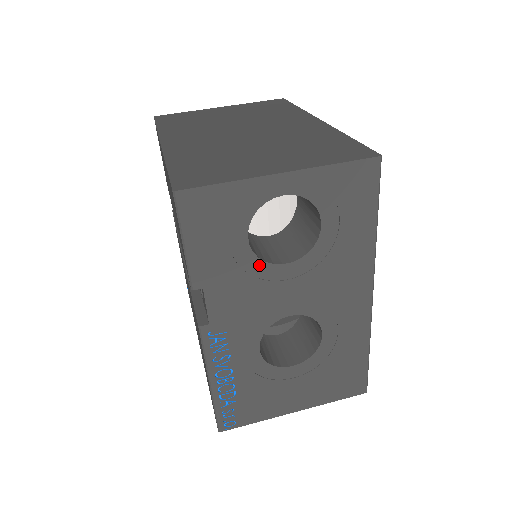
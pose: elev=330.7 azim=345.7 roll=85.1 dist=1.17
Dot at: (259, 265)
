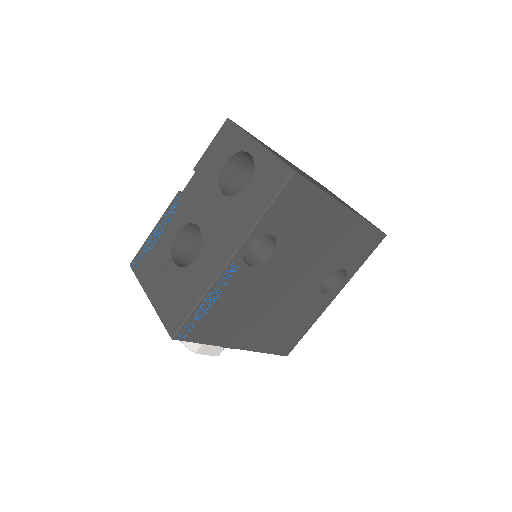
Dot at: (216, 182)
